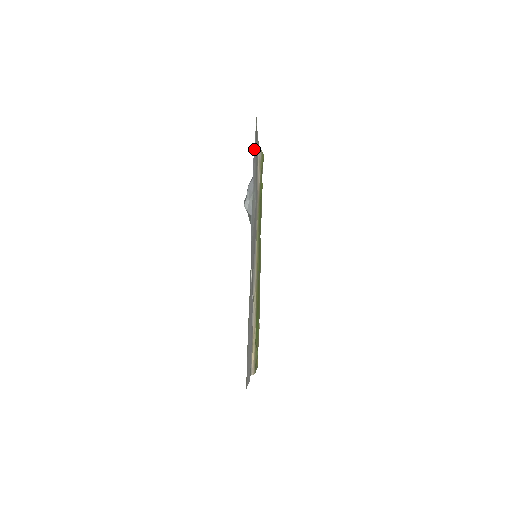
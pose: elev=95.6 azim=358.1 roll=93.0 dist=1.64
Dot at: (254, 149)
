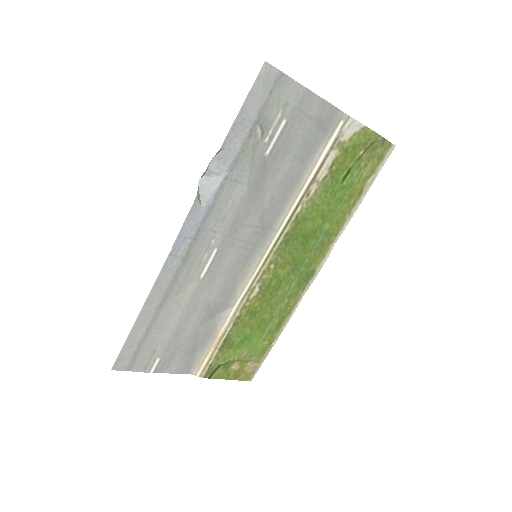
Dot at: (244, 110)
